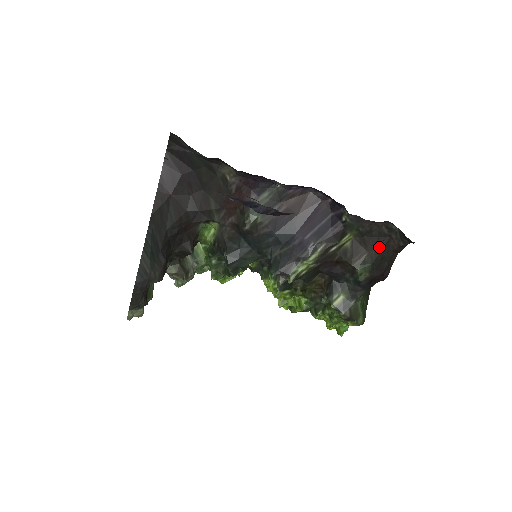
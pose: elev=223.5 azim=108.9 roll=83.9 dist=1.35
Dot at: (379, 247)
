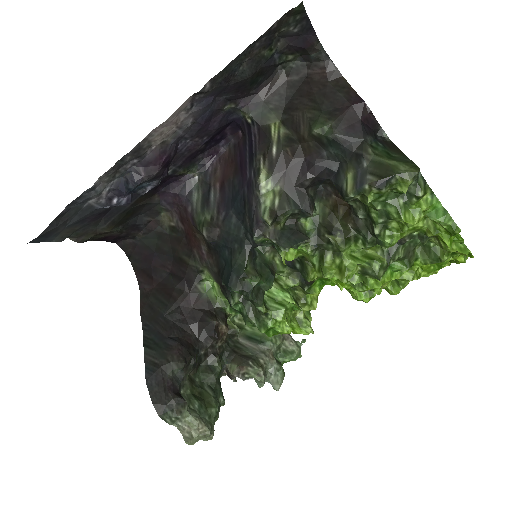
Dot at: (309, 94)
